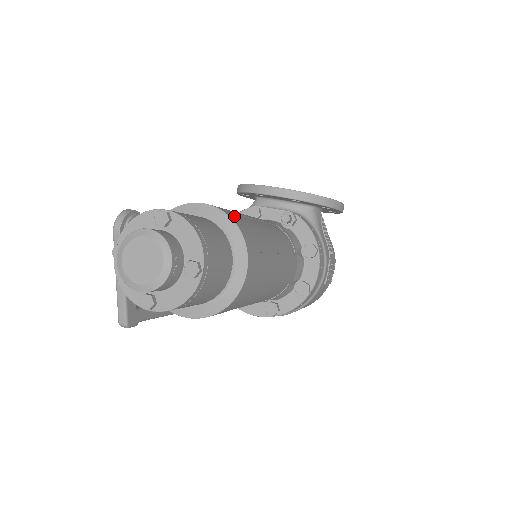
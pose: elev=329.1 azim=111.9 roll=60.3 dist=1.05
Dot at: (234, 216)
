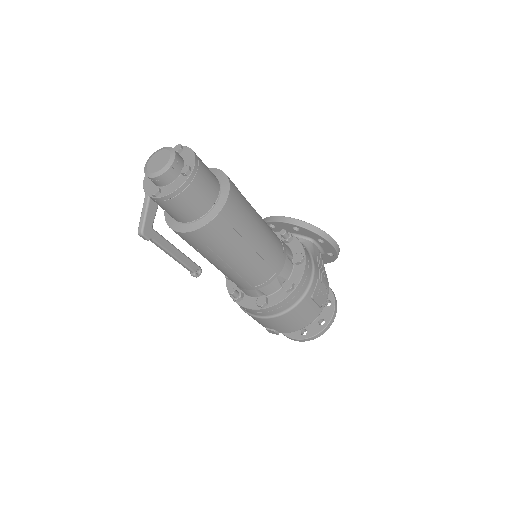
Dot at: occluded
